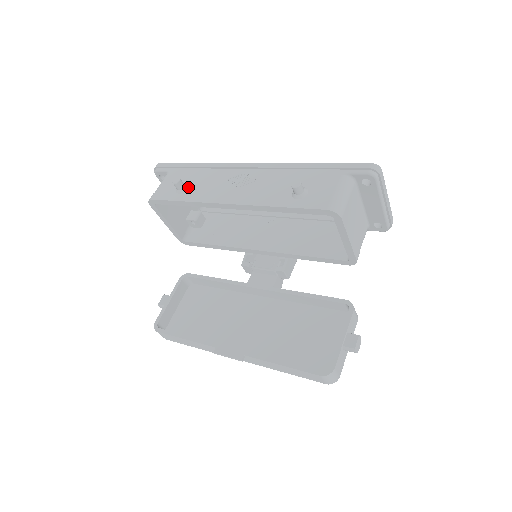
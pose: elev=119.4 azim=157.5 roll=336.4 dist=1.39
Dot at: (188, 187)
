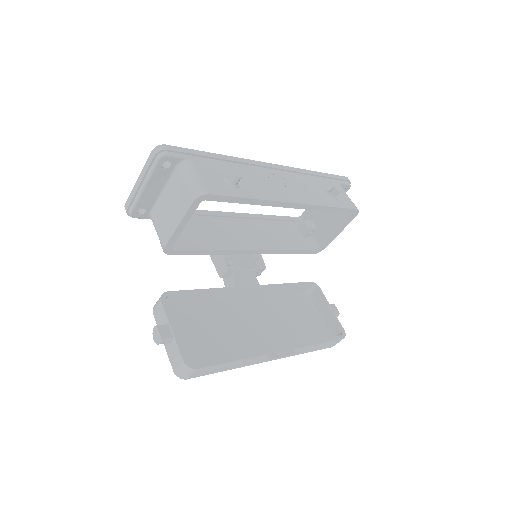
Dot at: occluded
